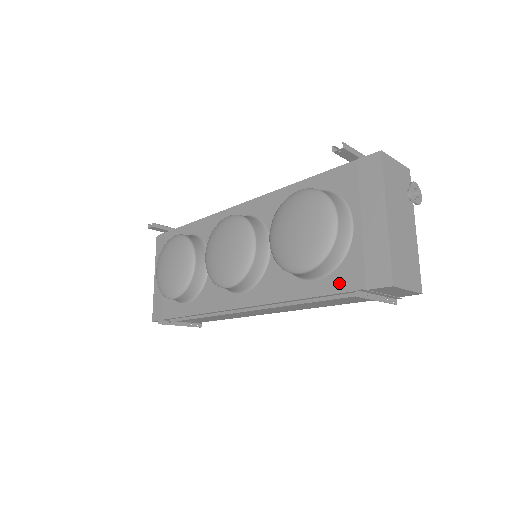
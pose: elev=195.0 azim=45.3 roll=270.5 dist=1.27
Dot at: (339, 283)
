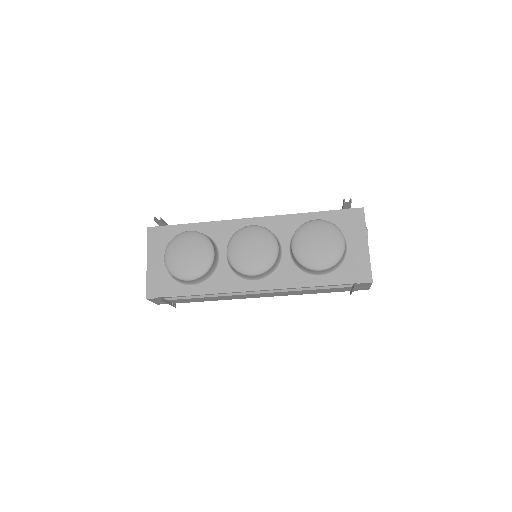
Dot at: (338, 279)
